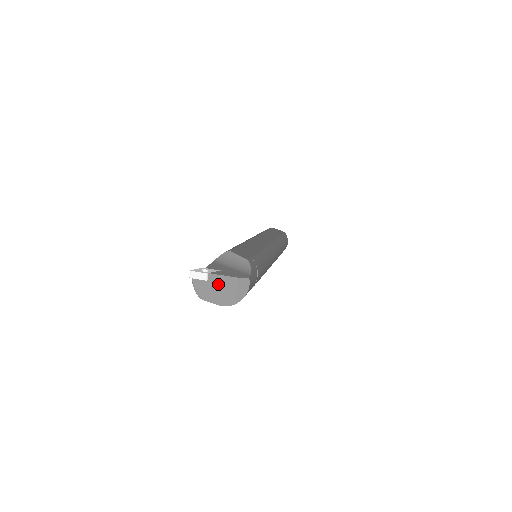
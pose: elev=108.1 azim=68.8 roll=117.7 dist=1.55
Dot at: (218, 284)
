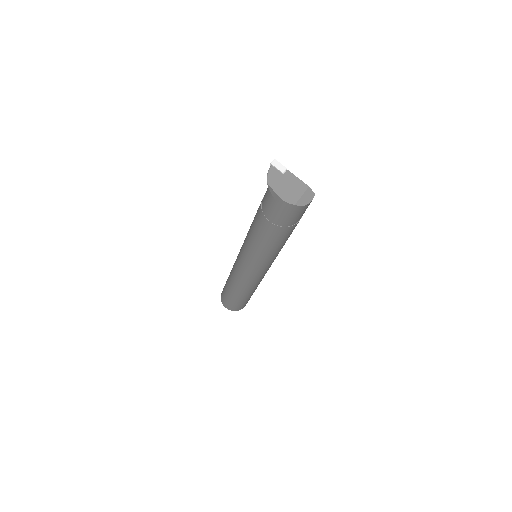
Dot at: (290, 182)
